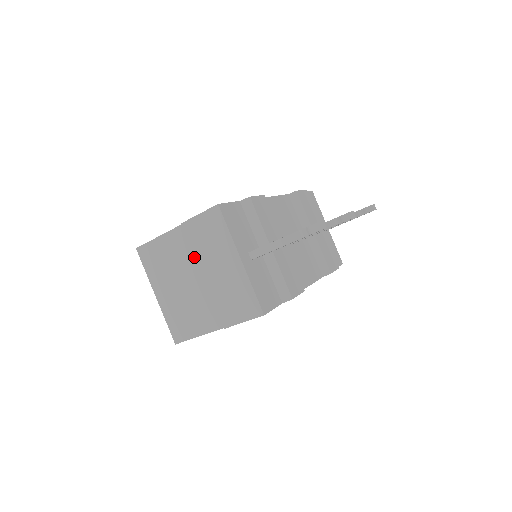
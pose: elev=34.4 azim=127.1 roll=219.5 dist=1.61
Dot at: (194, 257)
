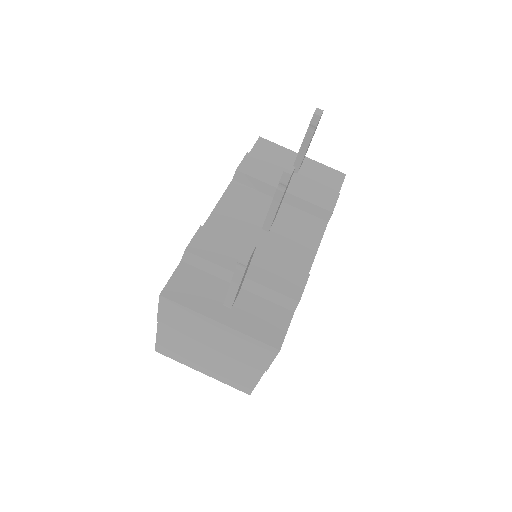
Dot at: (191, 338)
